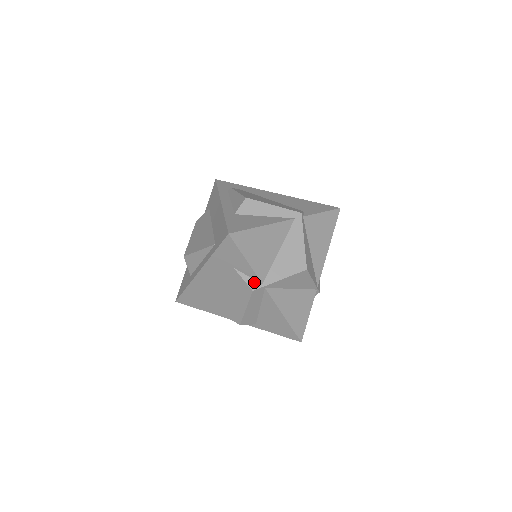
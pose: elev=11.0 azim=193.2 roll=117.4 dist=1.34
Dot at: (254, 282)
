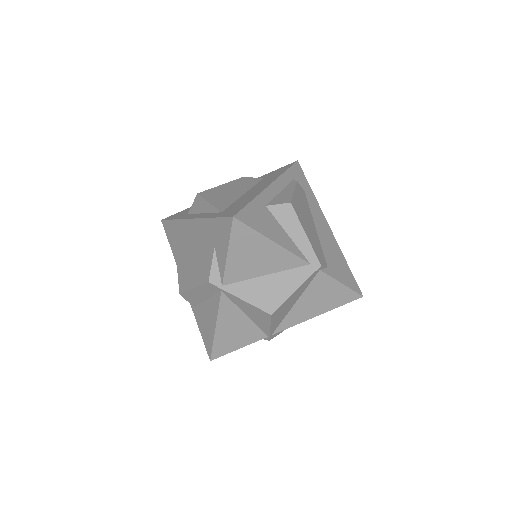
Dot at: (218, 276)
